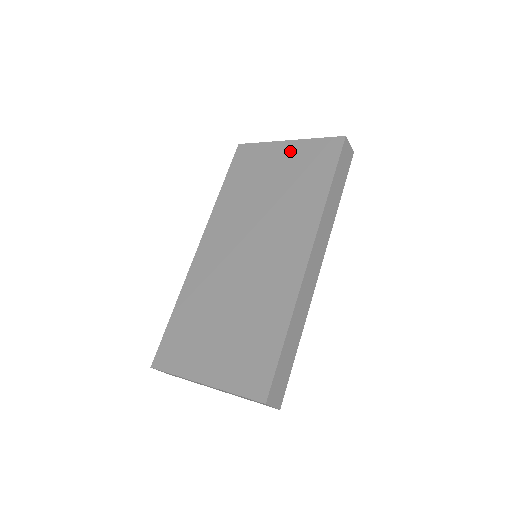
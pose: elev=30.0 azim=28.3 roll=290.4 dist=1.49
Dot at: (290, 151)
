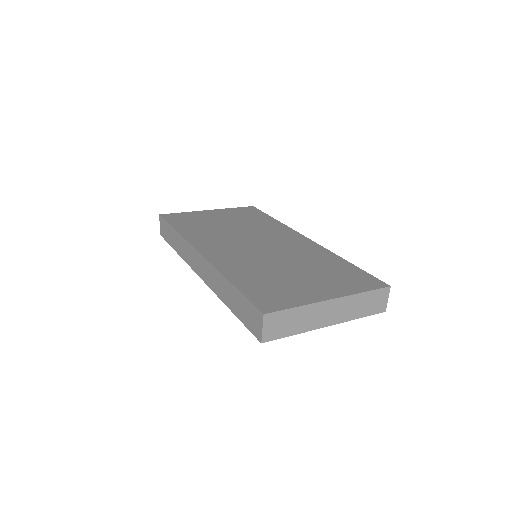
Dot at: (219, 212)
